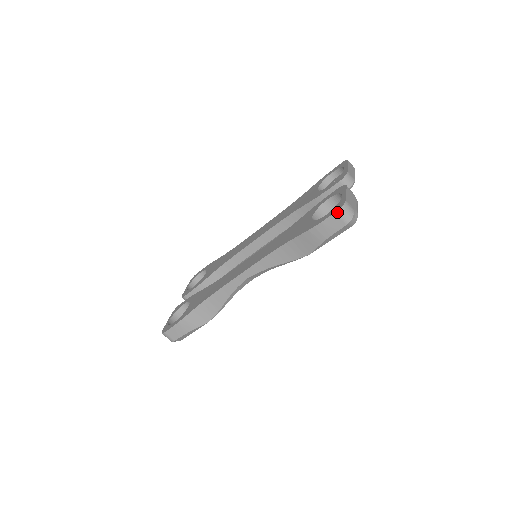
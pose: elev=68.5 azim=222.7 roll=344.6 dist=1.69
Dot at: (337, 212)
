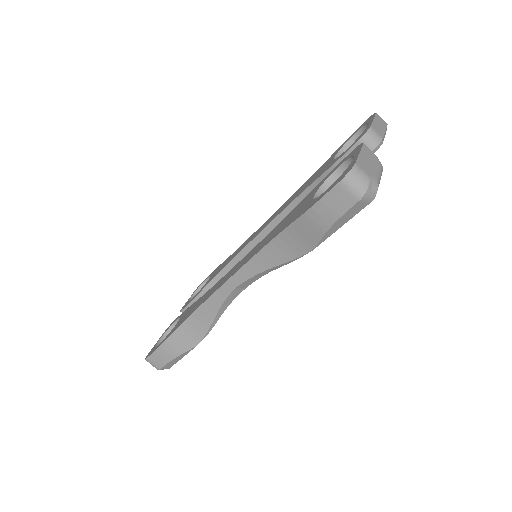
Dot at: (341, 182)
